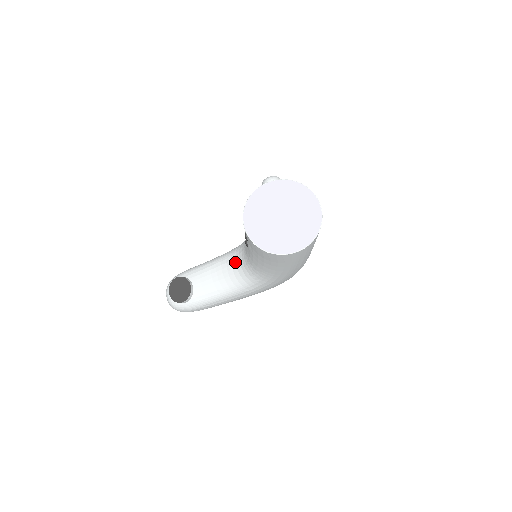
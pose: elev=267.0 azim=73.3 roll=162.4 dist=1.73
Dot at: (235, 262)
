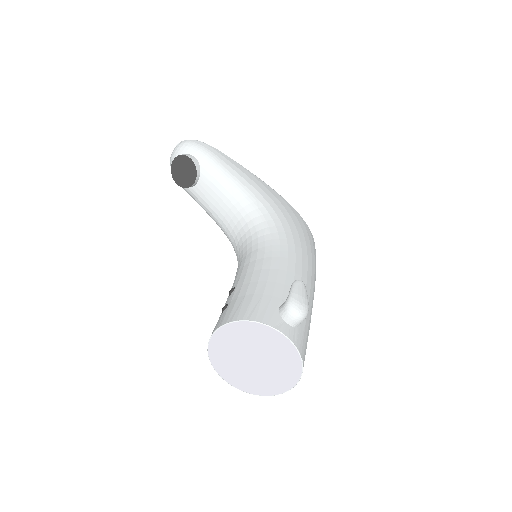
Dot at: (242, 226)
